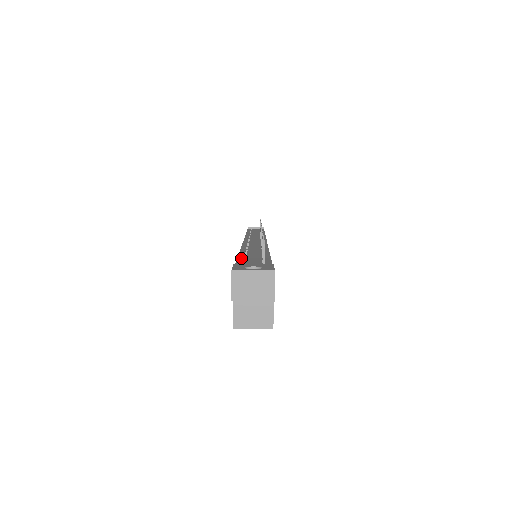
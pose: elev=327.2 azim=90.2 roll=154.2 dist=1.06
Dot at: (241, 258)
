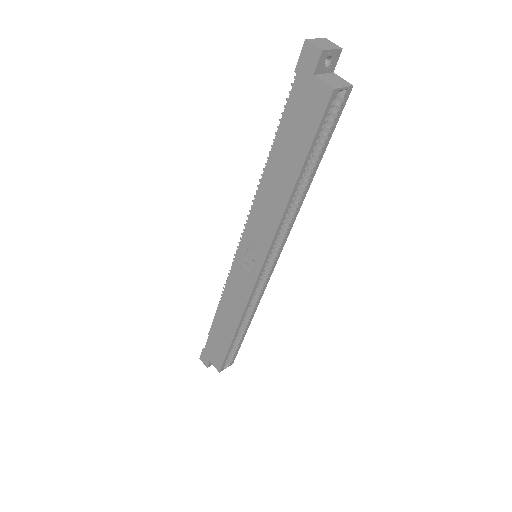
Dot at: (280, 127)
